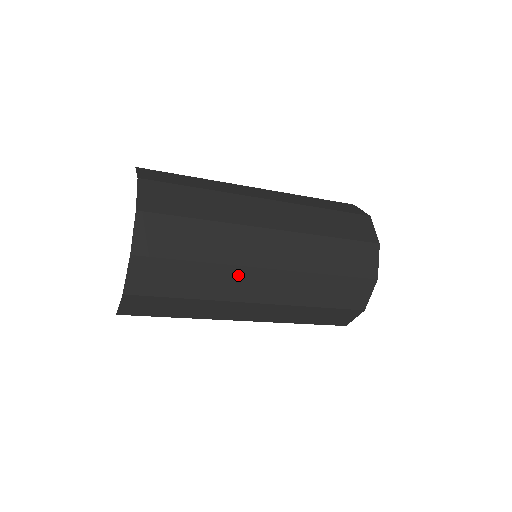
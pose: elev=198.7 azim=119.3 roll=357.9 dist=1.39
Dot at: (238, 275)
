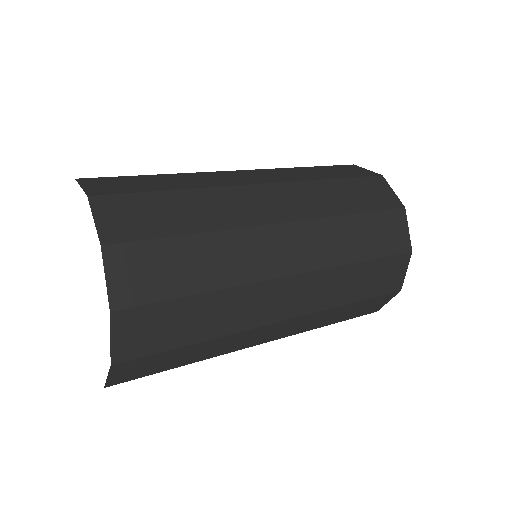
Dot at: (247, 335)
